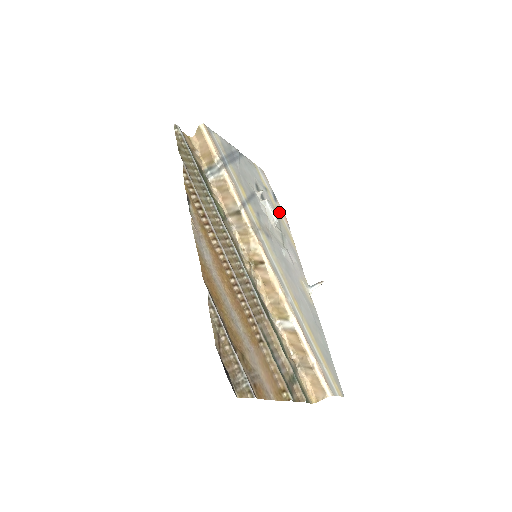
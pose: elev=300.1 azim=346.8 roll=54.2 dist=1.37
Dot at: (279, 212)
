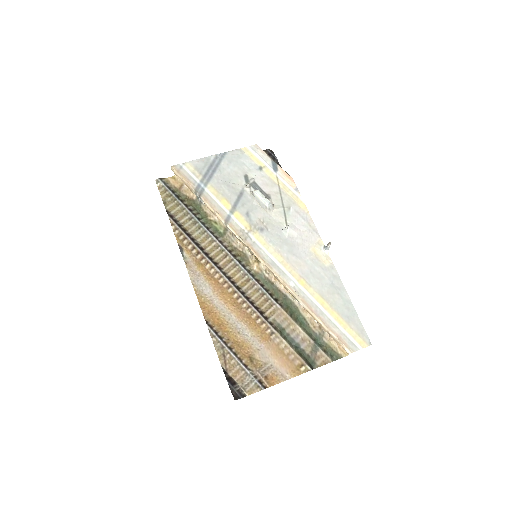
Dot at: (282, 182)
